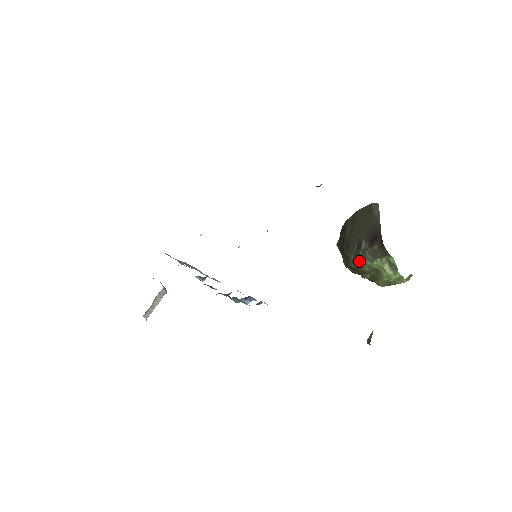
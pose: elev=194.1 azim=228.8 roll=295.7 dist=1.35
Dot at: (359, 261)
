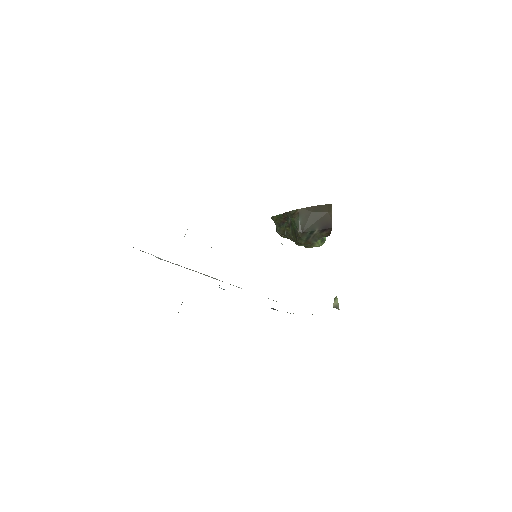
Dot at: (309, 241)
